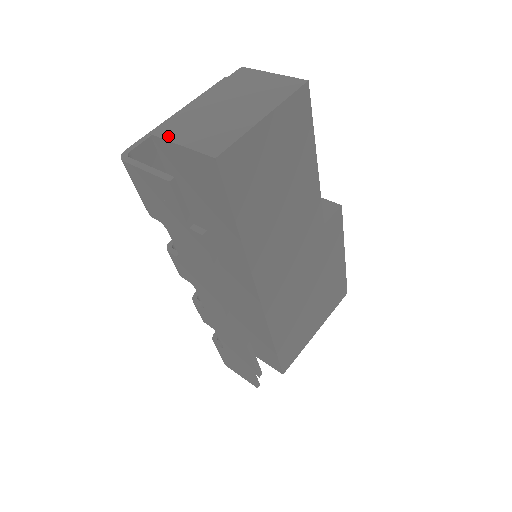
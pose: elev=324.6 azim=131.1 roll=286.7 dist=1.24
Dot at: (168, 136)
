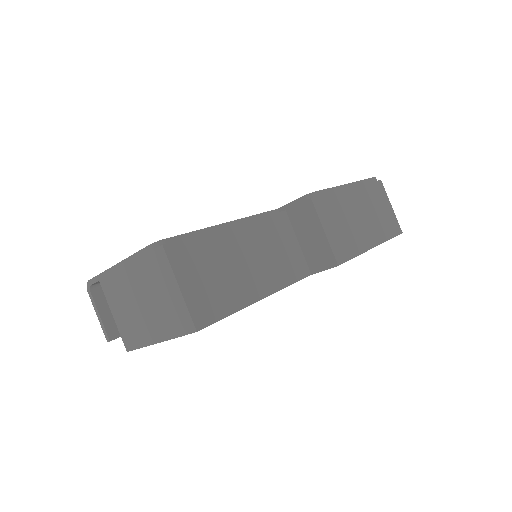
Dot at: (107, 297)
